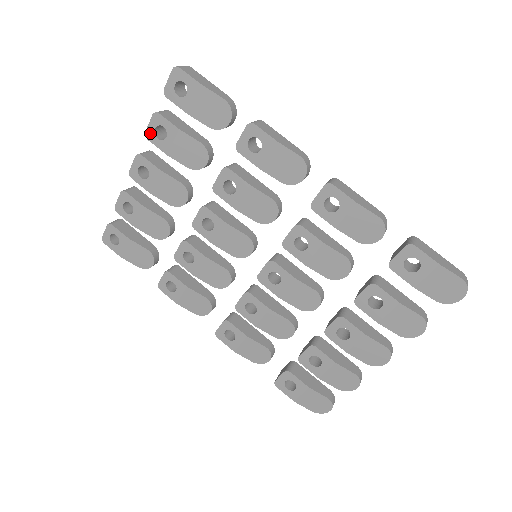
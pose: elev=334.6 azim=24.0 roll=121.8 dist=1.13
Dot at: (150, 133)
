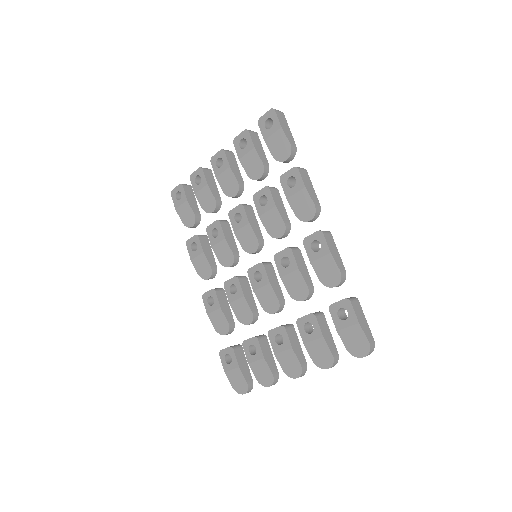
Dot at: (237, 140)
